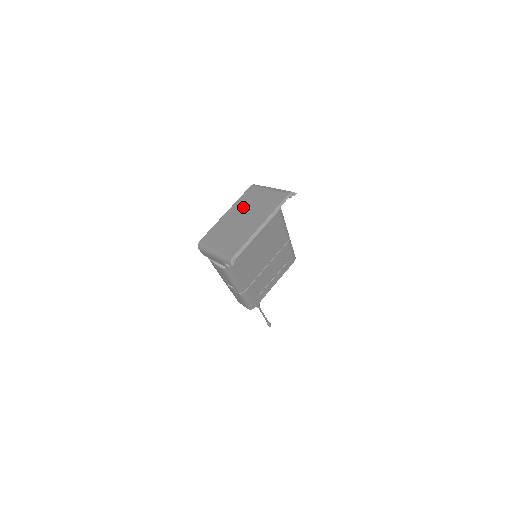
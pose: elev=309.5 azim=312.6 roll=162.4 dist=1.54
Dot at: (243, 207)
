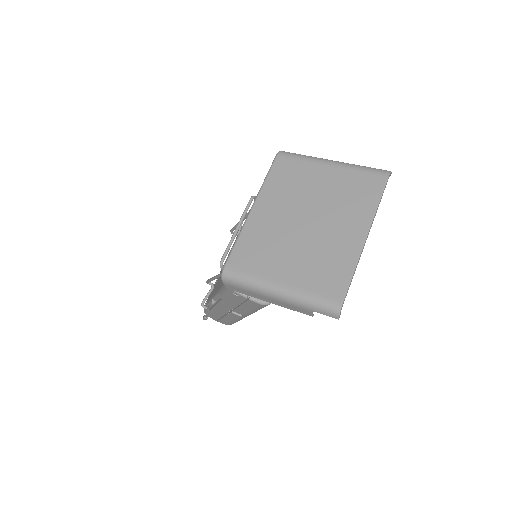
Dot at: (291, 198)
